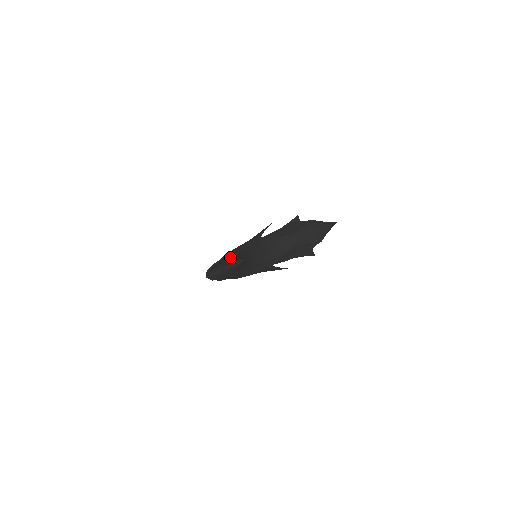
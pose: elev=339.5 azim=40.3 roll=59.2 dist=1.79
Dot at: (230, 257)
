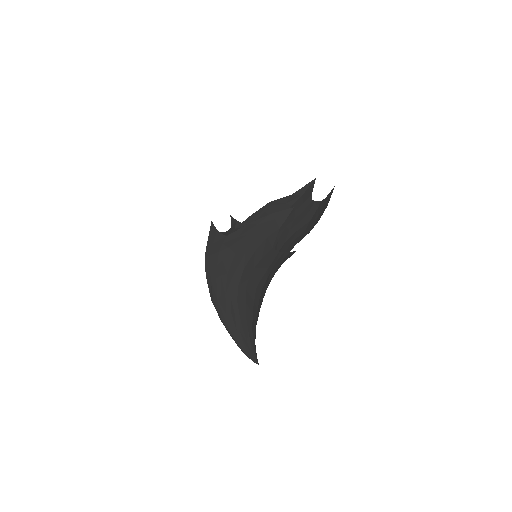
Dot at: (244, 313)
